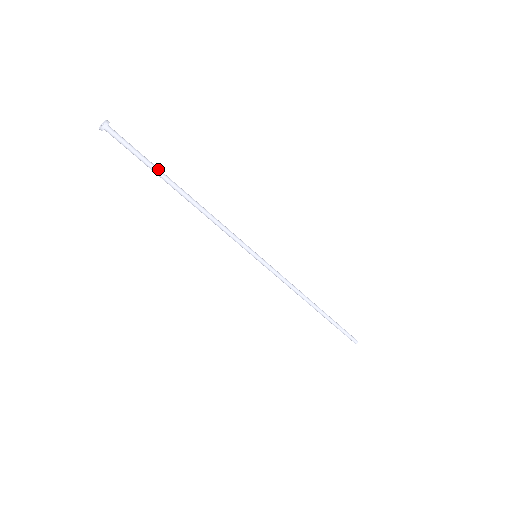
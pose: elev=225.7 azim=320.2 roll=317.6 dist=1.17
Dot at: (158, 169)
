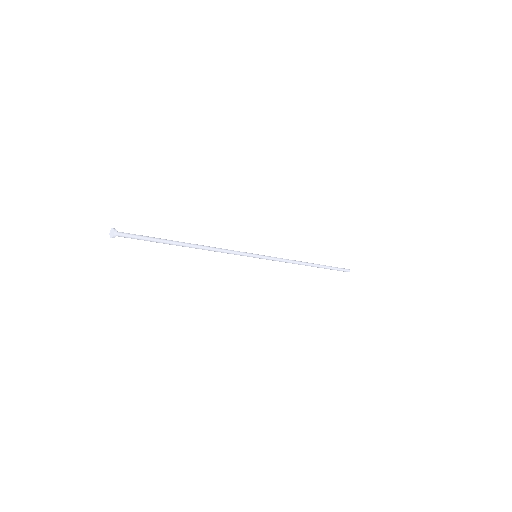
Dot at: (163, 243)
